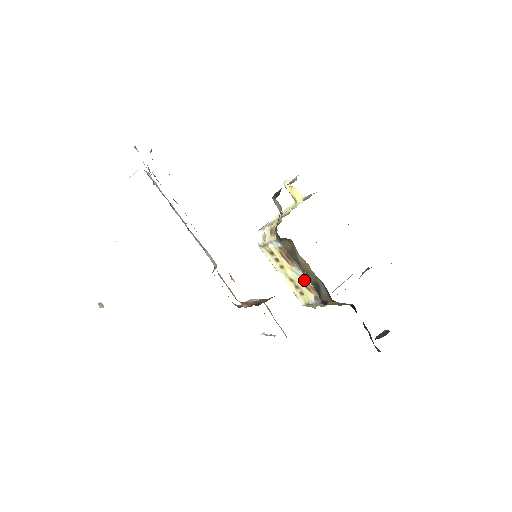
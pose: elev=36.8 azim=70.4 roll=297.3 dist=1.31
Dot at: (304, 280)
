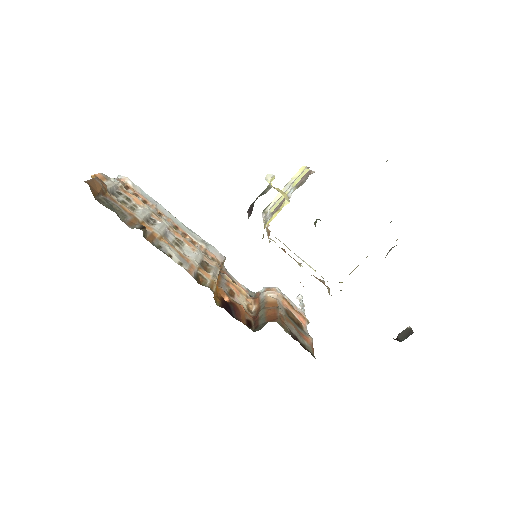
Dot at: (313, 275)
